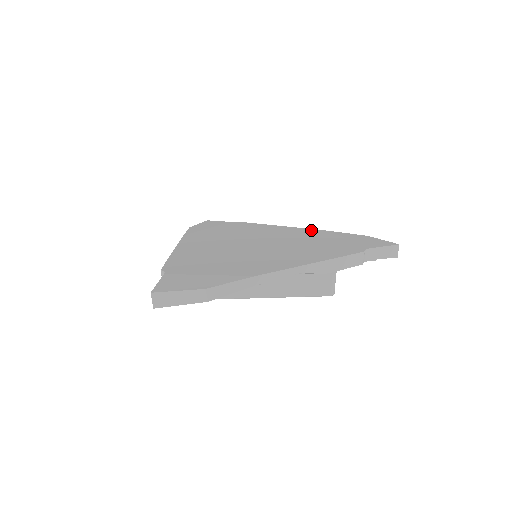
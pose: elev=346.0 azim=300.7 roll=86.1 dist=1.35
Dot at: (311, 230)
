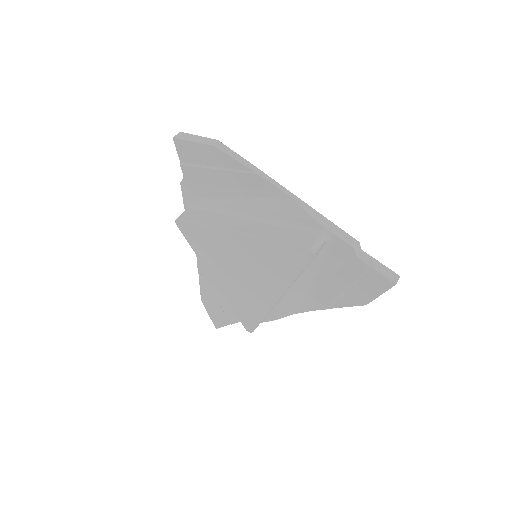
Dot at: occluded
